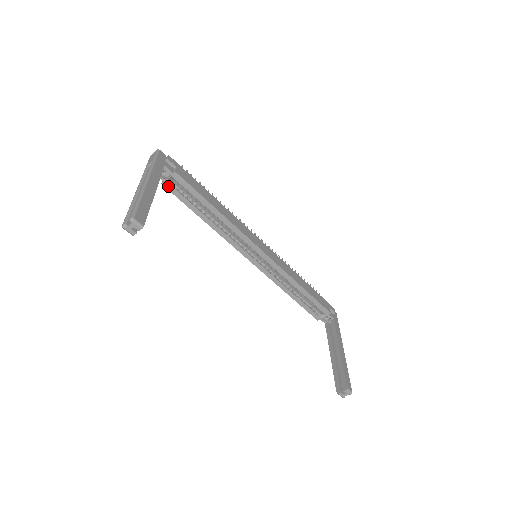
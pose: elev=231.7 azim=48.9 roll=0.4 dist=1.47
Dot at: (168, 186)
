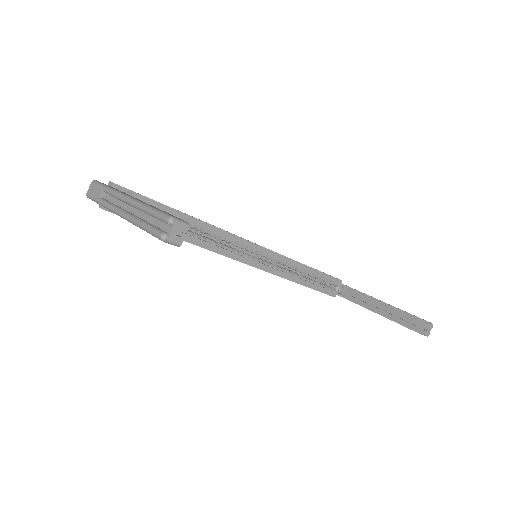
Dot at: occluded
